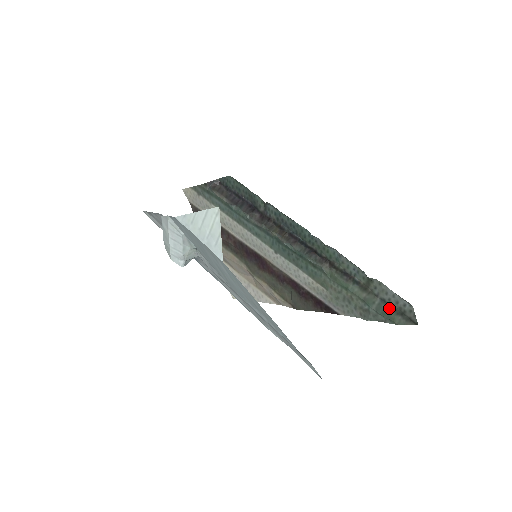
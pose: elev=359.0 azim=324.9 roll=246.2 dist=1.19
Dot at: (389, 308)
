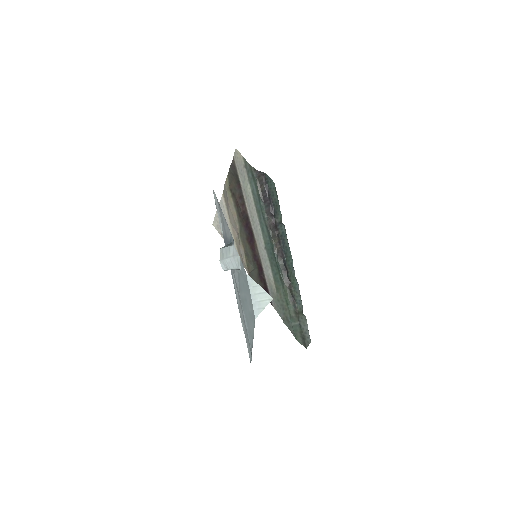
Dot at: (300, 331)
